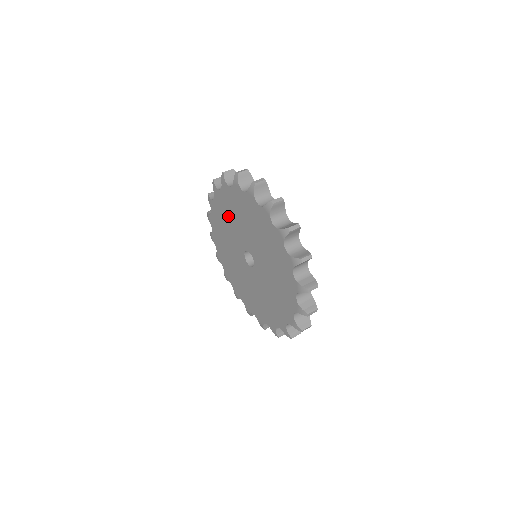
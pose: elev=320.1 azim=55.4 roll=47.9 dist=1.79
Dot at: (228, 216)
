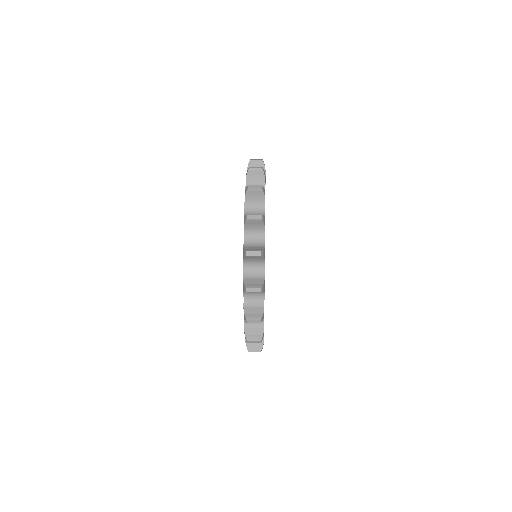
Dot at: occluded
